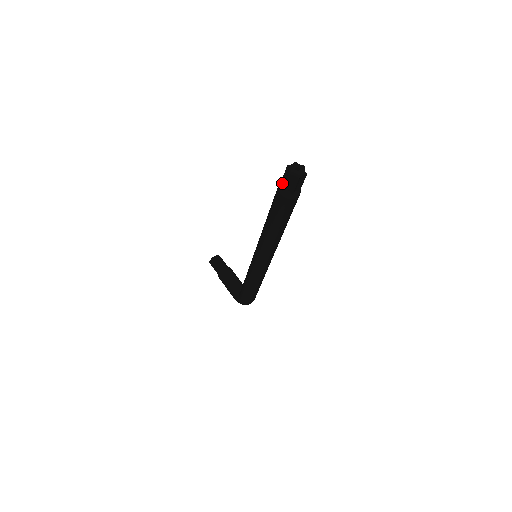
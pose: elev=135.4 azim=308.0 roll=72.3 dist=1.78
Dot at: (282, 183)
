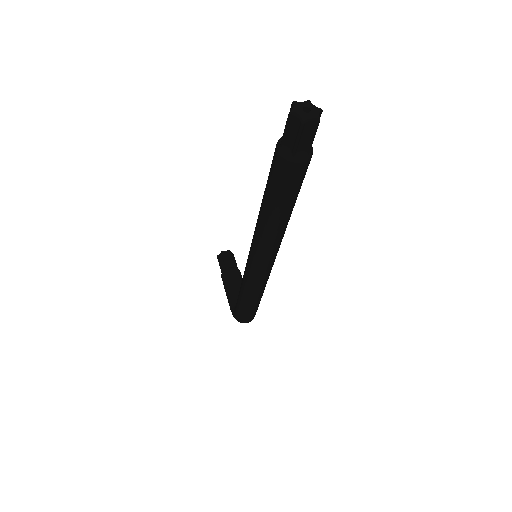
Dot at: occluded
